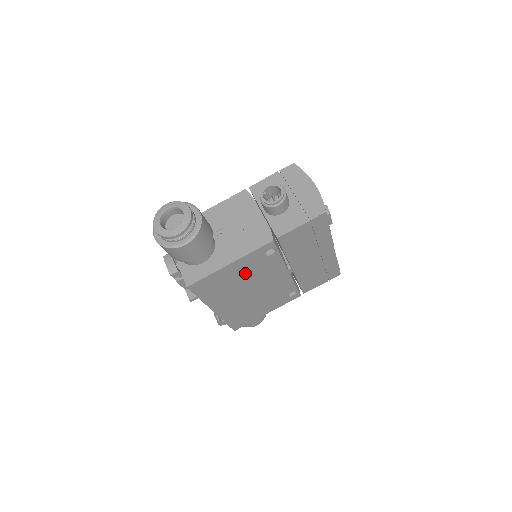
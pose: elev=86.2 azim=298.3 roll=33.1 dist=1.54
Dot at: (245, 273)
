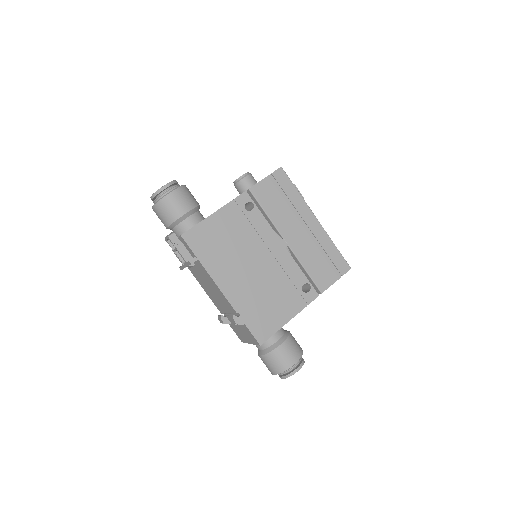
Dot at: (235, 232)
